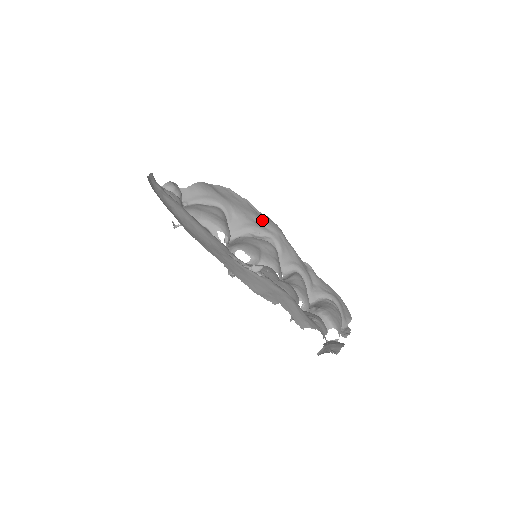
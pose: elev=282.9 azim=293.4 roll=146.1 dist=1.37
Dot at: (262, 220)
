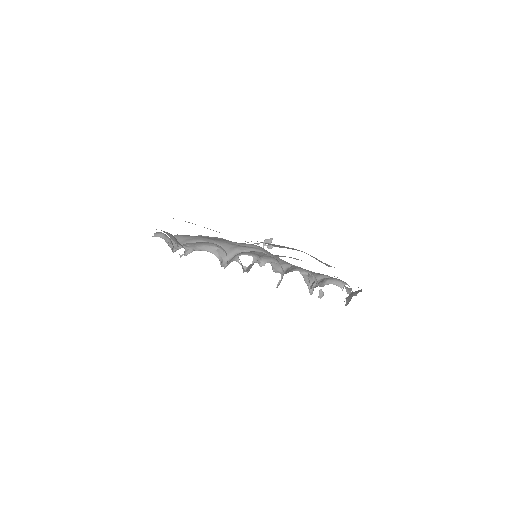
Dot at: (242, 243)
